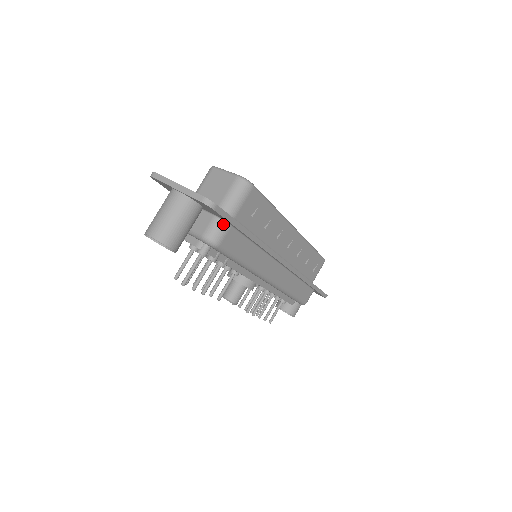
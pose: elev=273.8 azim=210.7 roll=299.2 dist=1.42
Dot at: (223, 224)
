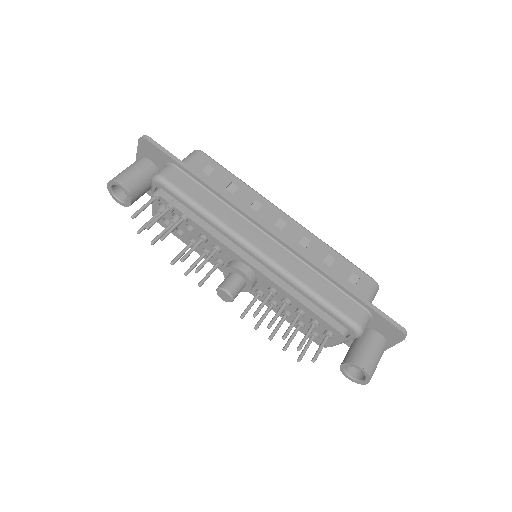
Dot at: (168, 165)
